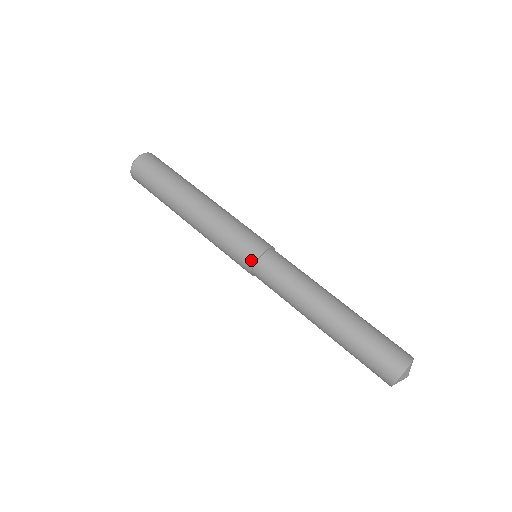
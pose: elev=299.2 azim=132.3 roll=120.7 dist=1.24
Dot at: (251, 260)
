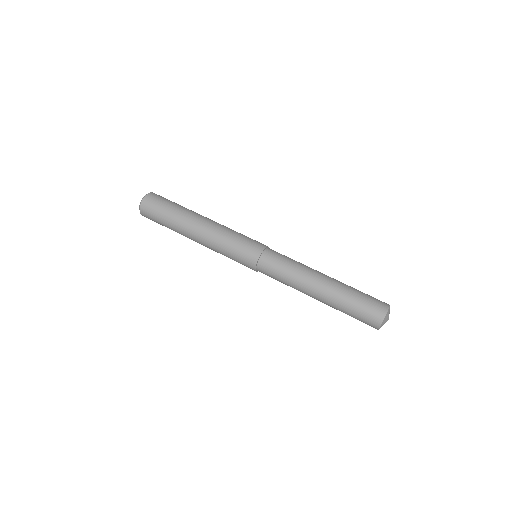
Dot at: (253, 262)
